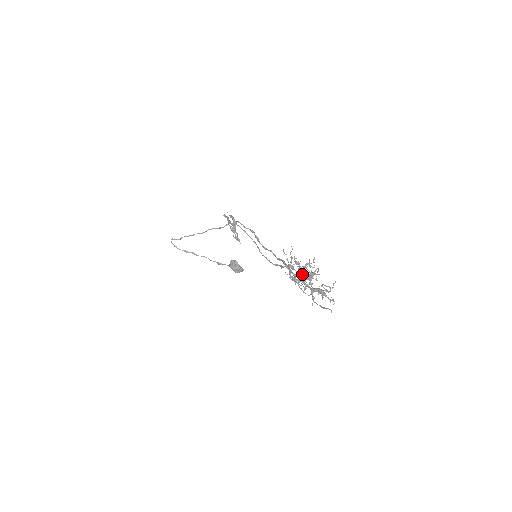
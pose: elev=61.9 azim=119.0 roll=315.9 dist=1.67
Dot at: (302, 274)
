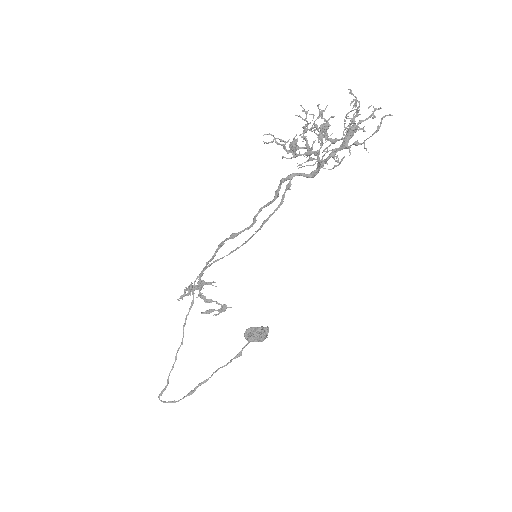
Dot at: (313, 127)
